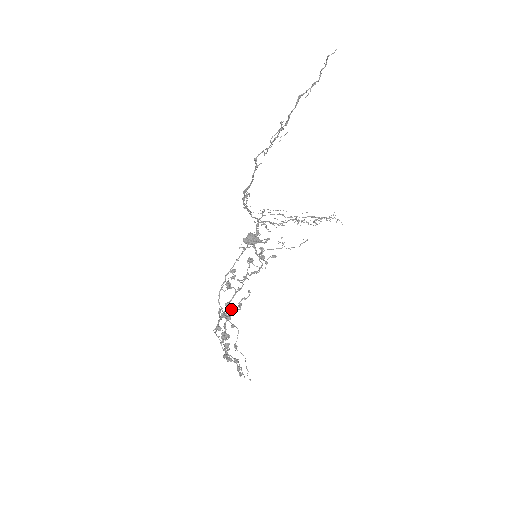
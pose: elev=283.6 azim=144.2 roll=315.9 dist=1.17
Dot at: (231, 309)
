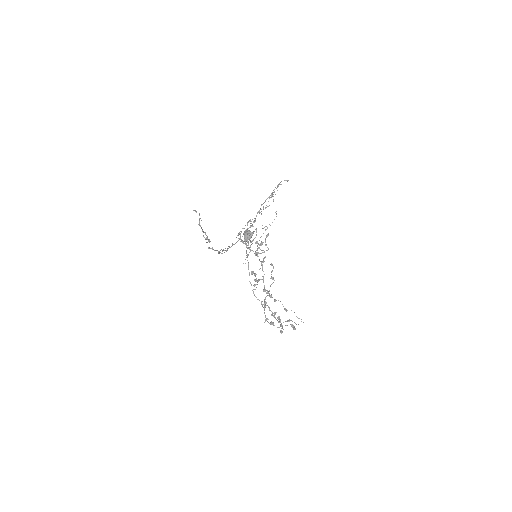
Dot at: occluded
